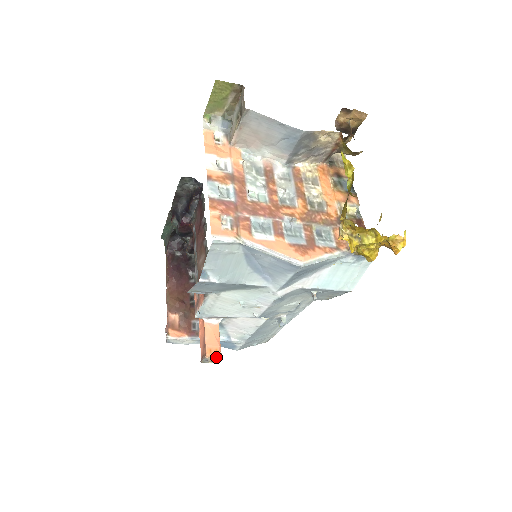
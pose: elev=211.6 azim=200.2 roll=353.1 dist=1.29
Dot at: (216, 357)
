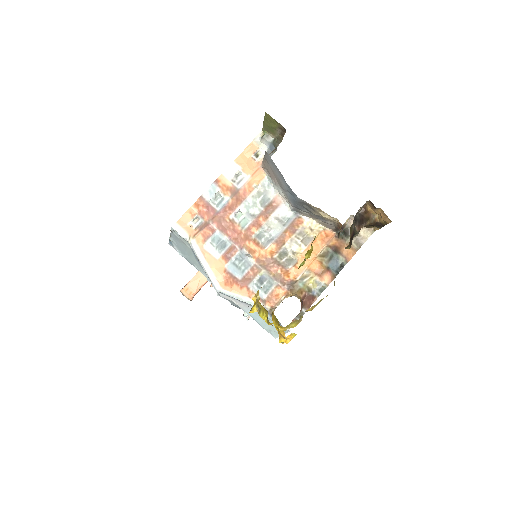
Dot at: (186, 296)
